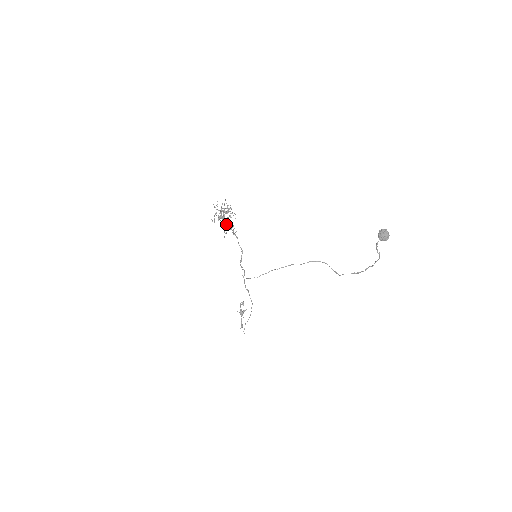
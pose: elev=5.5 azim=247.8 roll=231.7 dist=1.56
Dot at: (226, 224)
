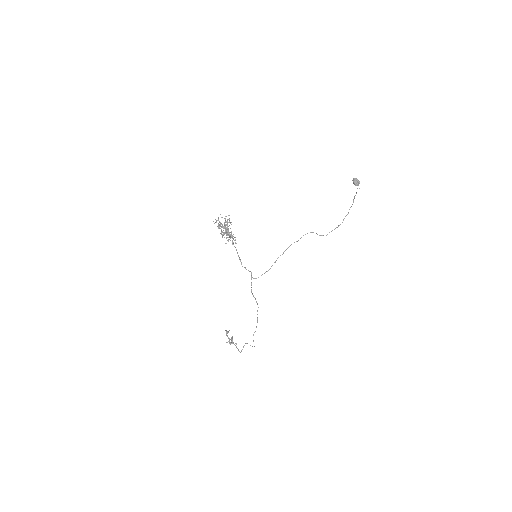
Dot at: (230, 234)
